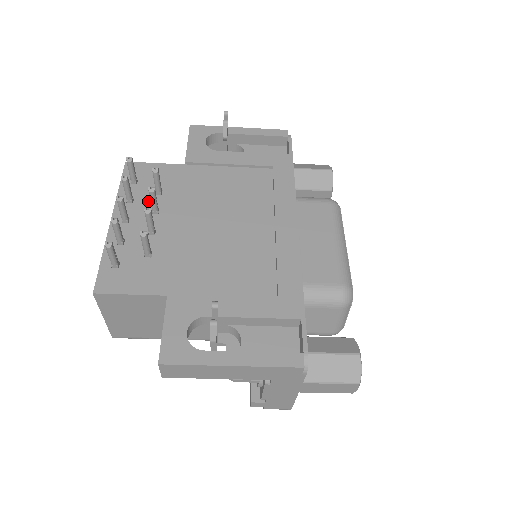
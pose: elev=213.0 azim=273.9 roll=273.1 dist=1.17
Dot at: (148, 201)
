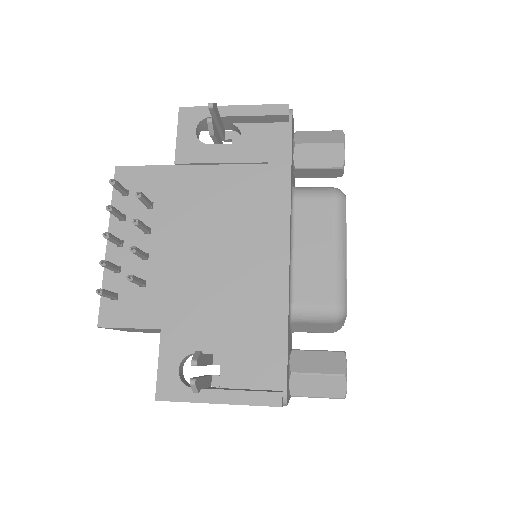
Dot at: (140, 218)
